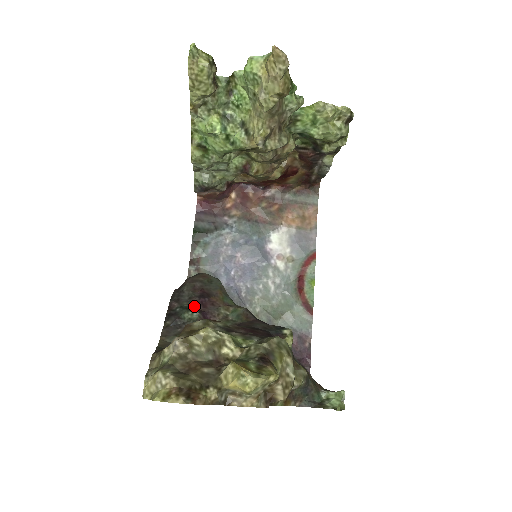
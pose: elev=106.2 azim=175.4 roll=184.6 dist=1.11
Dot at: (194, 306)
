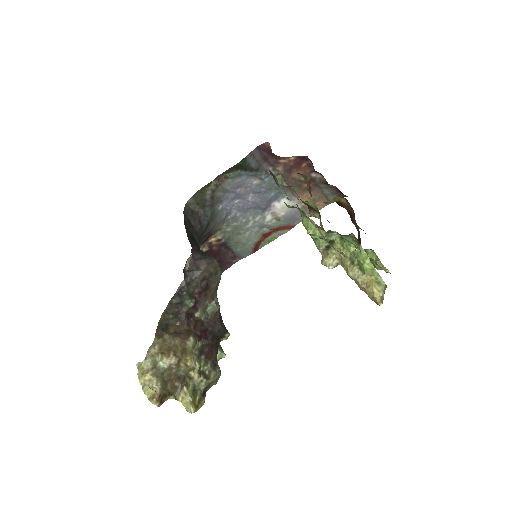
Dot at: (195, 294)
